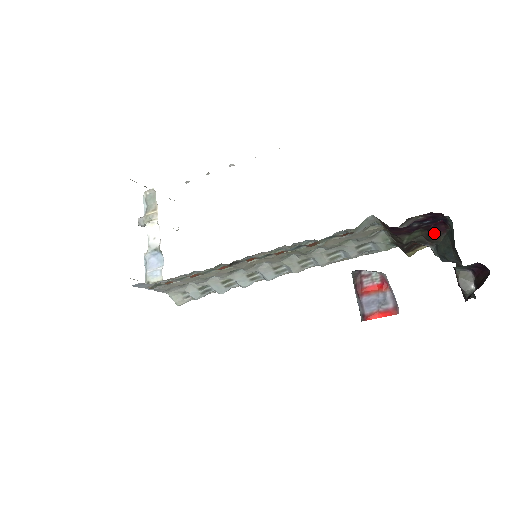
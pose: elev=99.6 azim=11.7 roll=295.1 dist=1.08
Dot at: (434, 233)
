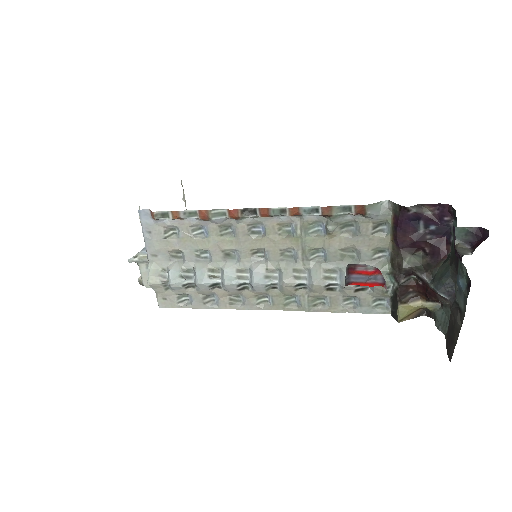
Dot at: (434, 260)
